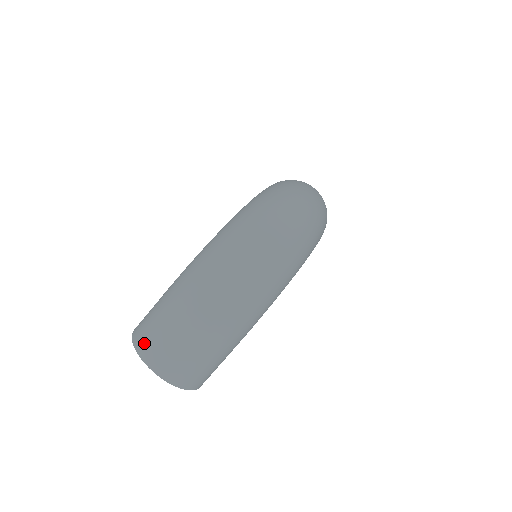
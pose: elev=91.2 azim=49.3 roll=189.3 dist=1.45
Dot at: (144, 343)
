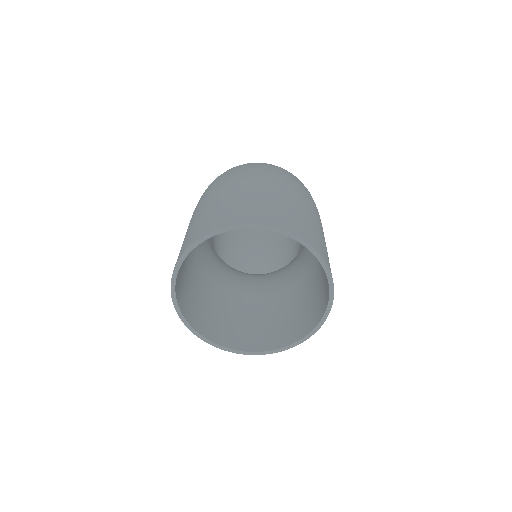
Dot at: (207, 224)
